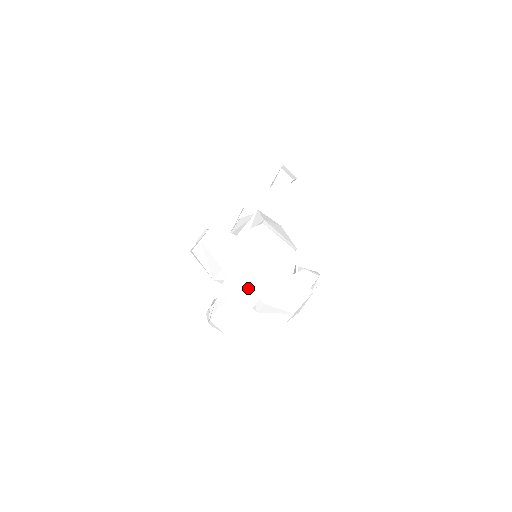
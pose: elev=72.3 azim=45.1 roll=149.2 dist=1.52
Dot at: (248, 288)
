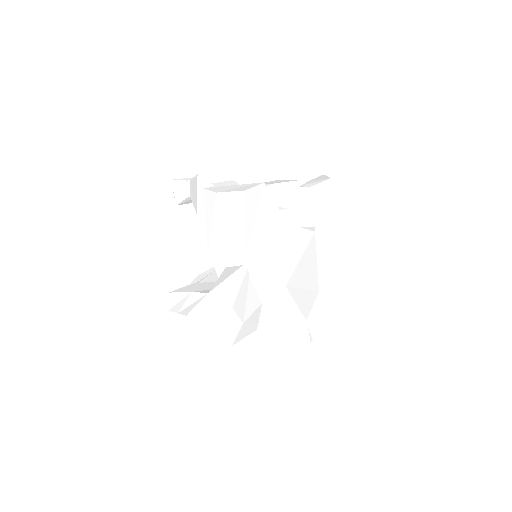
Dot at: (259, 305)
